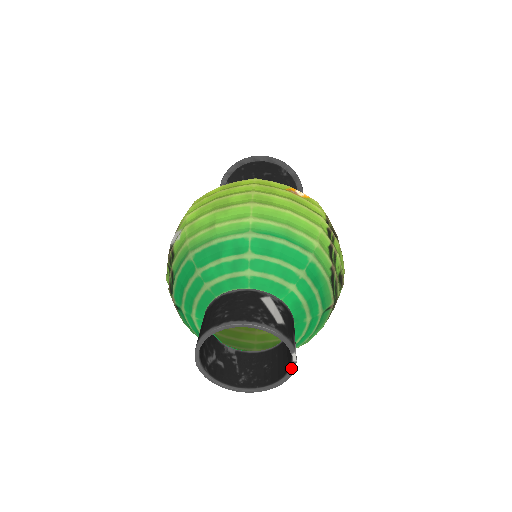
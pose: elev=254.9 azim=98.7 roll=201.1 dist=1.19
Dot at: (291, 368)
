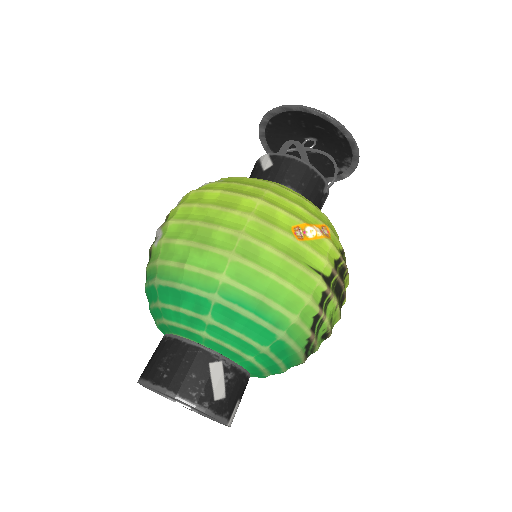
Dot at: (226, 425)
